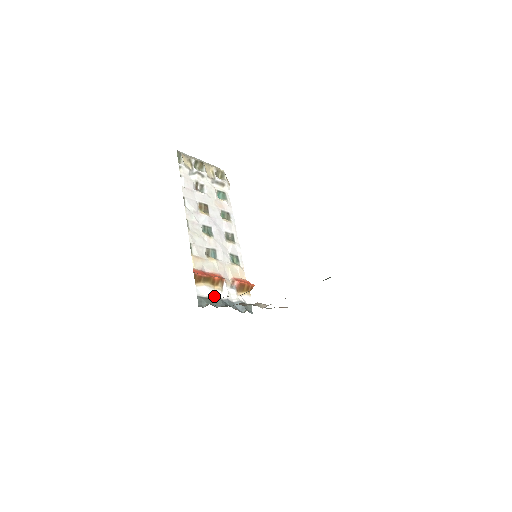
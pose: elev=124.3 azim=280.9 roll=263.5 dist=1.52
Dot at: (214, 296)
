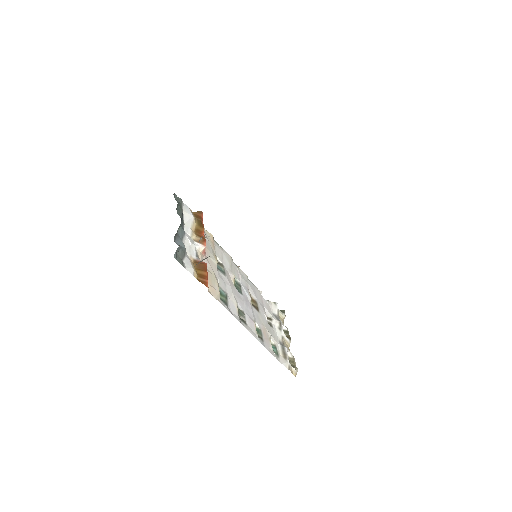
Dot at: (185, 221)
